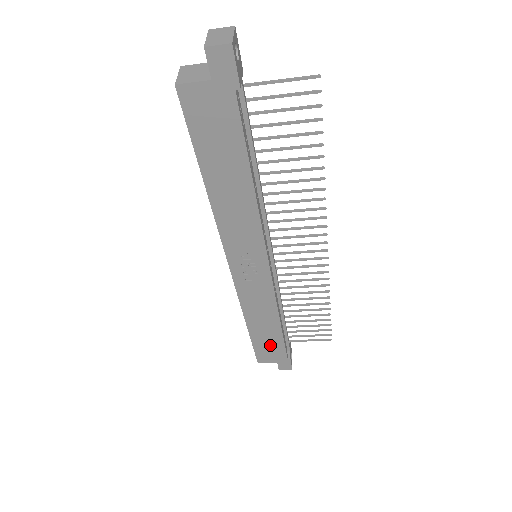
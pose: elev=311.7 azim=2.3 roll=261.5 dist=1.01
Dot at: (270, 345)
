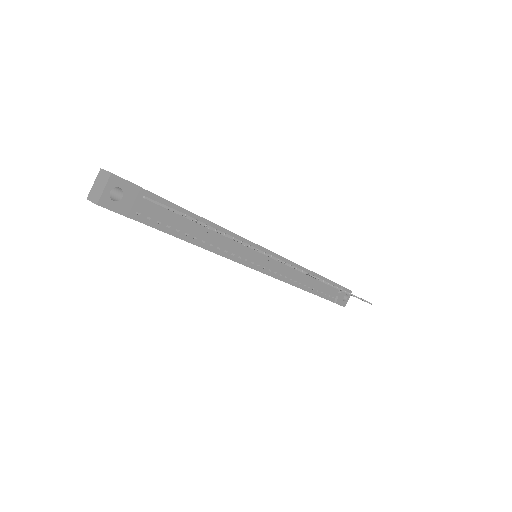
Dot at: occluded
